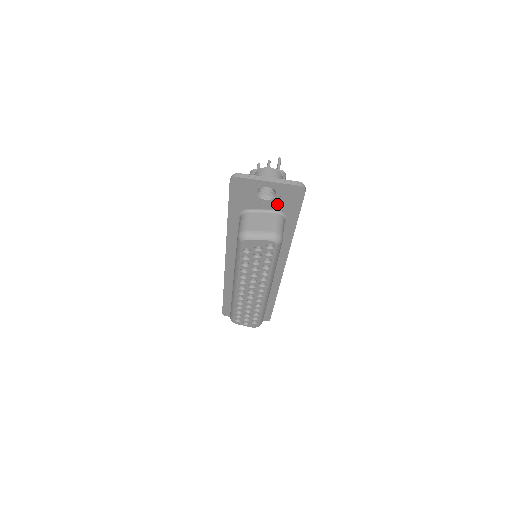
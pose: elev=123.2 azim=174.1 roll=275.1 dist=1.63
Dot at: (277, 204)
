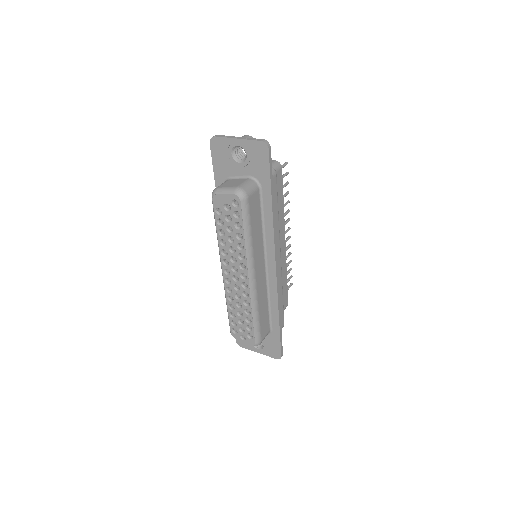
Dot at: (250, 168)
